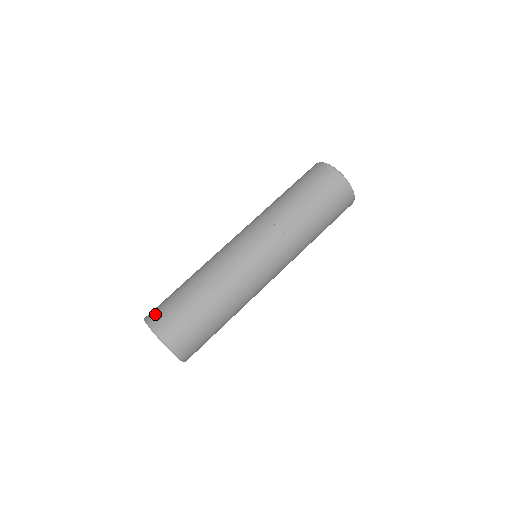
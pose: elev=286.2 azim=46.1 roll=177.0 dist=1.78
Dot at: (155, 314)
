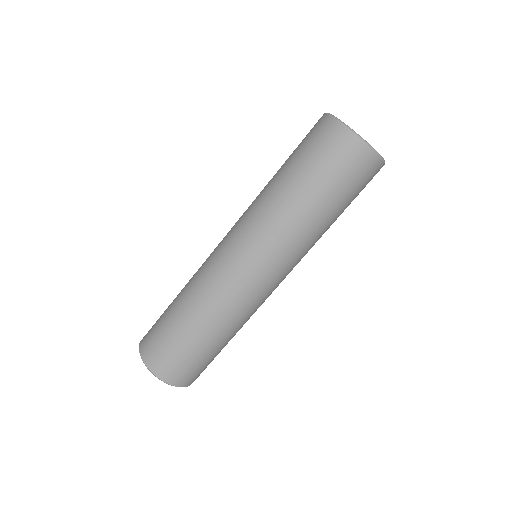
Dot at: (147, 347)
